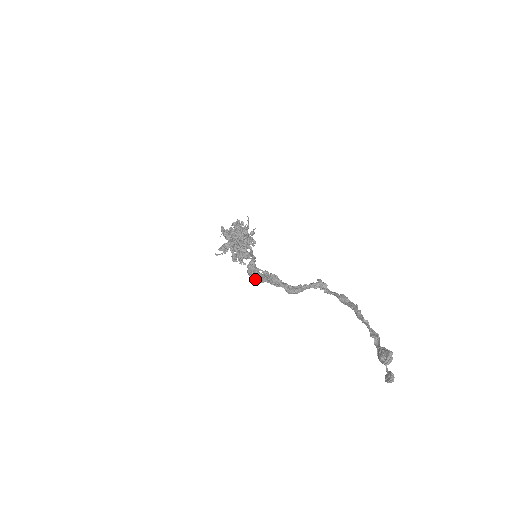
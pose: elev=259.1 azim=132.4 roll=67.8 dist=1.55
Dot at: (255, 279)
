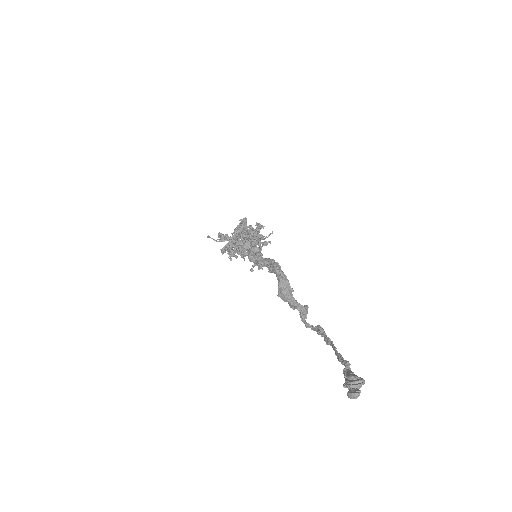
Dot at: (254, 257)
